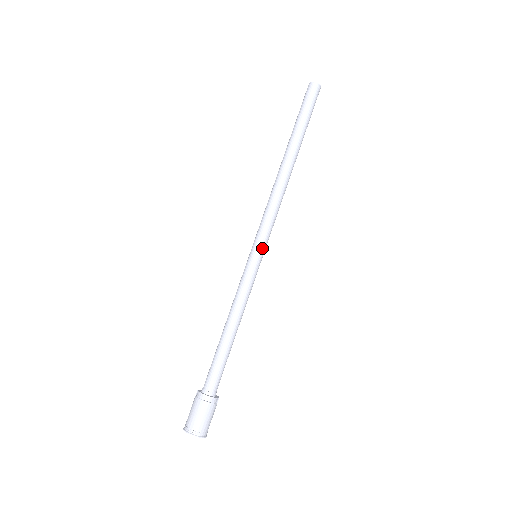
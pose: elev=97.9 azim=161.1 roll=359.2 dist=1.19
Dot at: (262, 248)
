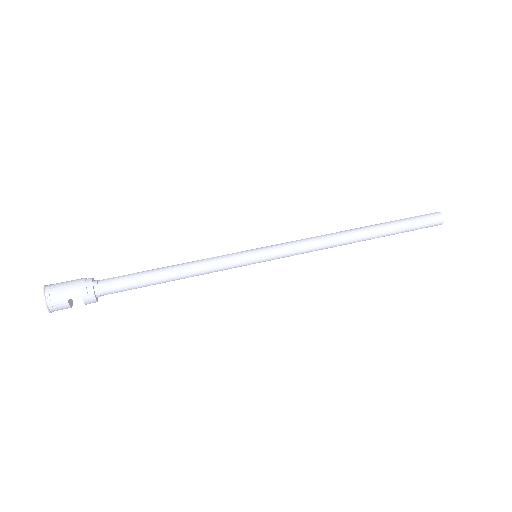
Dot at: (266, 249)
